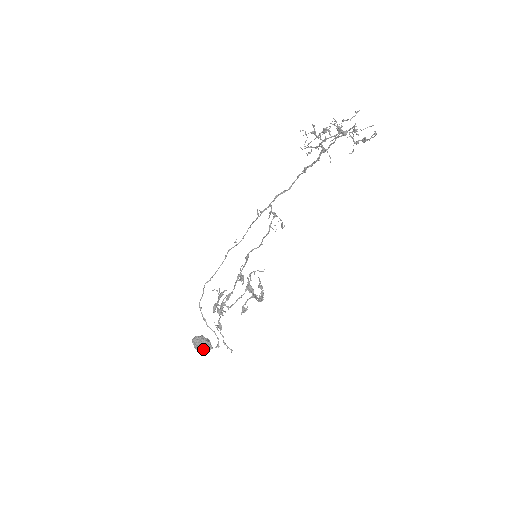
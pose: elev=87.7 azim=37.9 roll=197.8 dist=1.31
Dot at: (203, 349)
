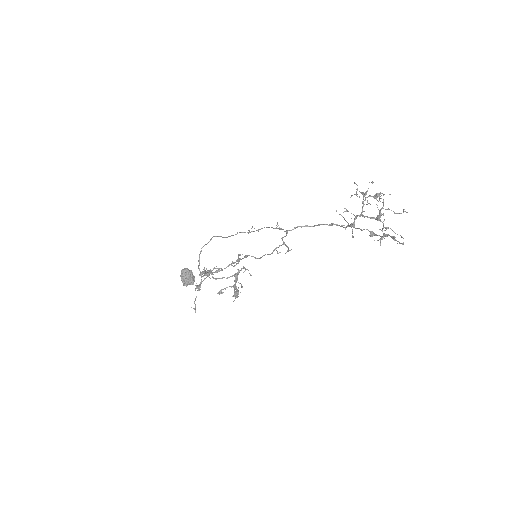
Dot at: (186, 282)
